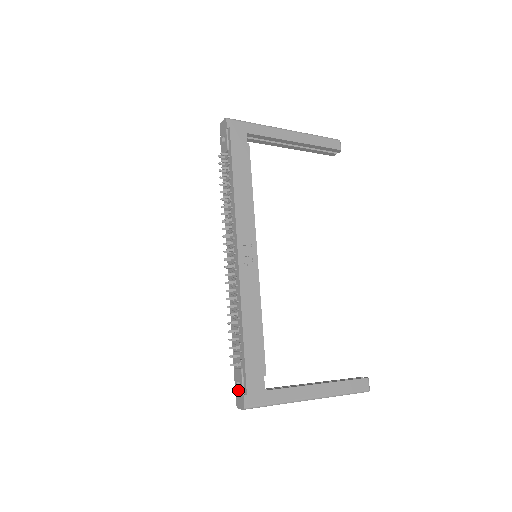
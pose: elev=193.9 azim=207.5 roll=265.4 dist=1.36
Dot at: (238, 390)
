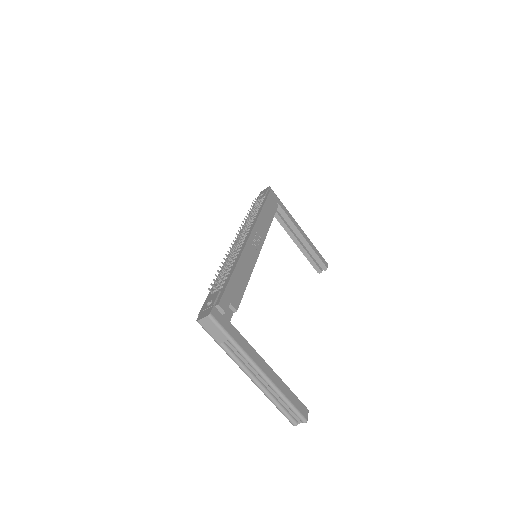
Dot at: (206, 307)
